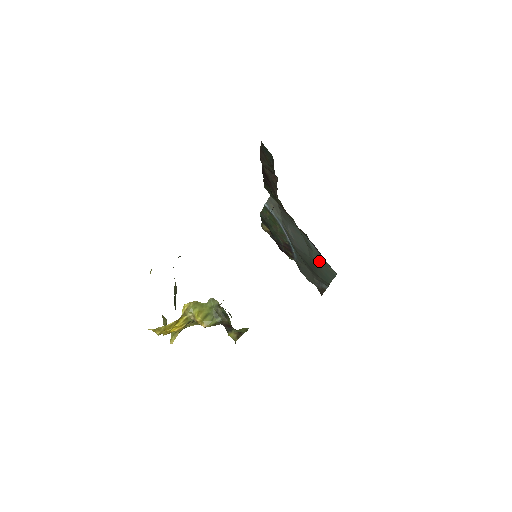
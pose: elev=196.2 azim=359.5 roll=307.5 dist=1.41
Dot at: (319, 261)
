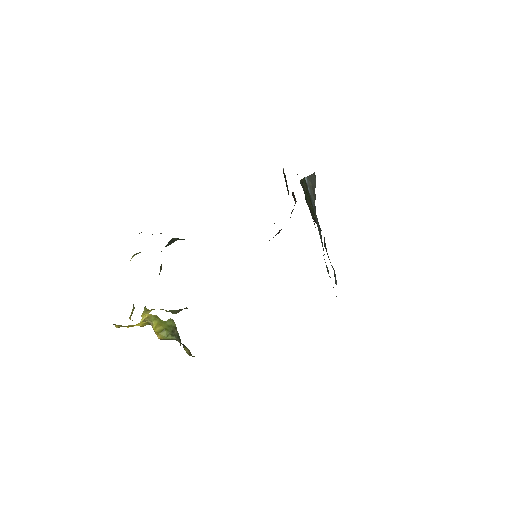
Dot at: (328, 272)
